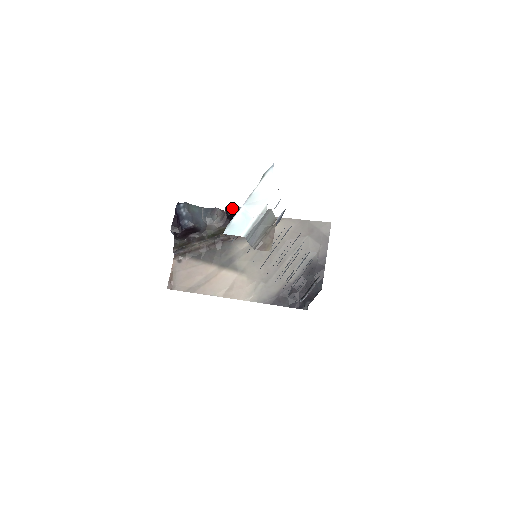
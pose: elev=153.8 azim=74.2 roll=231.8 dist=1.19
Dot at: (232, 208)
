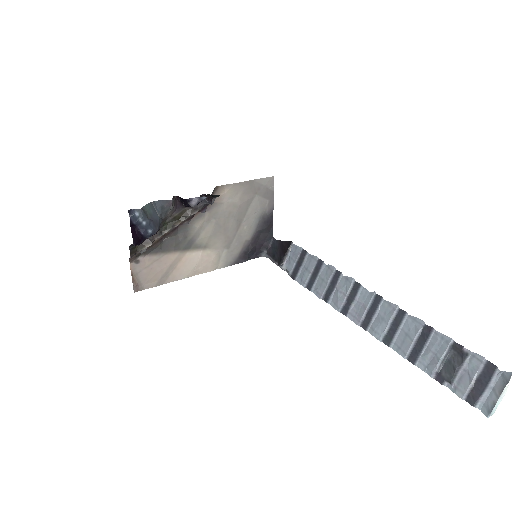
Dot at: (194, 199)
